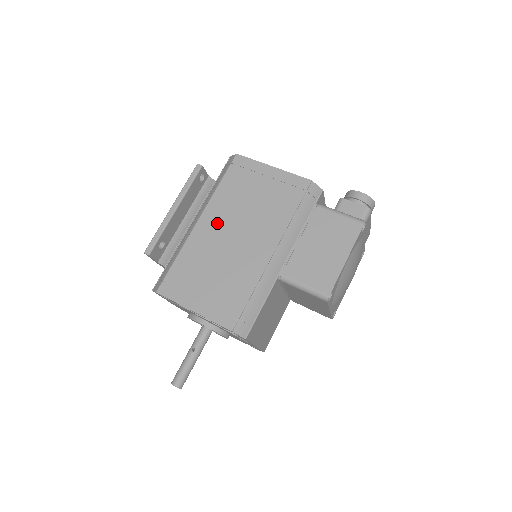
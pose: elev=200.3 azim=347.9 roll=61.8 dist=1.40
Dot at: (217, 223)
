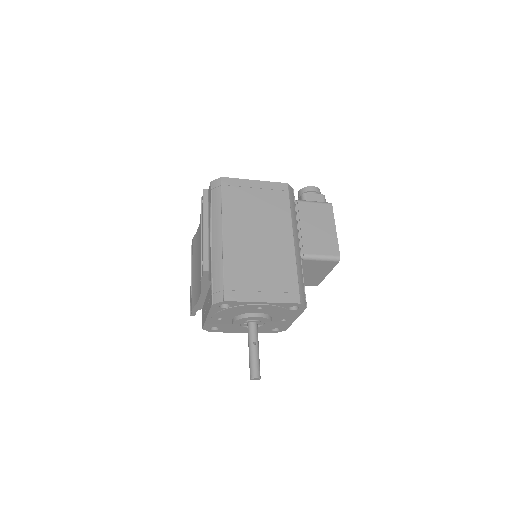
Dot at: (240, 232)
